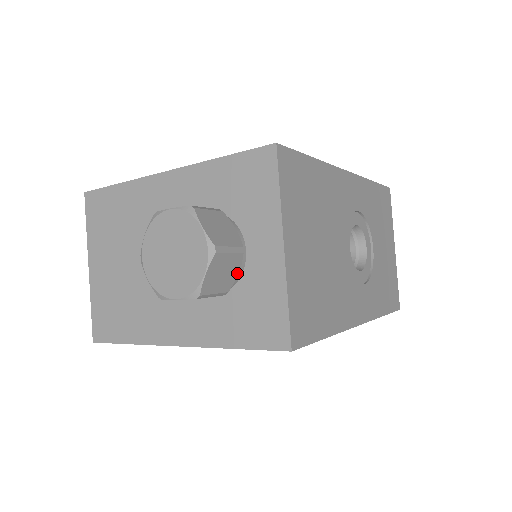
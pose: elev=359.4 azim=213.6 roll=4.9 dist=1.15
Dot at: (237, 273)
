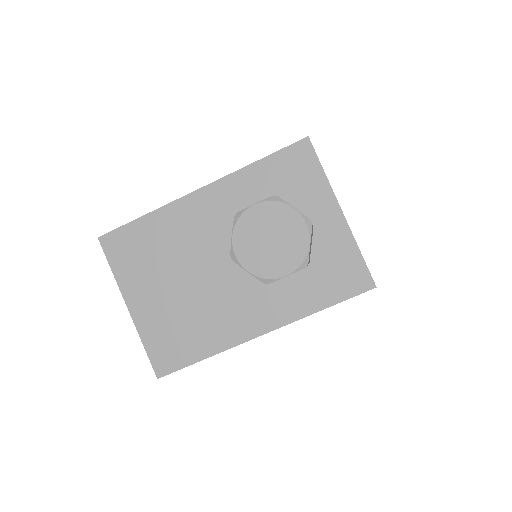
Dot at: (311, 245)
